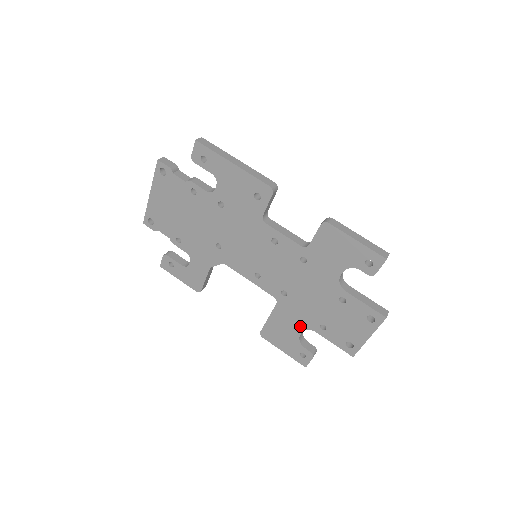
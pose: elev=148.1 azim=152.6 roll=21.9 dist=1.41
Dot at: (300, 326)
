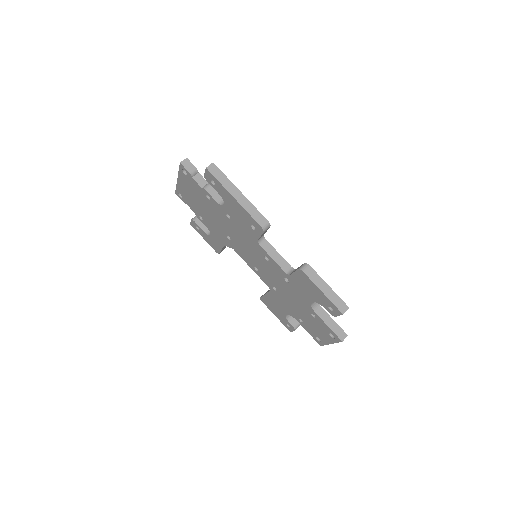
Dot at: (286, 311)
